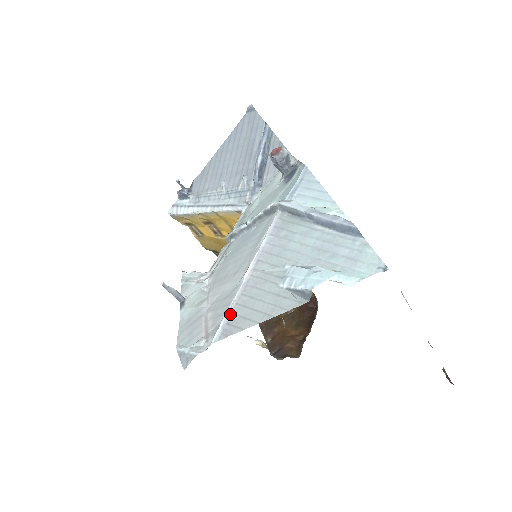
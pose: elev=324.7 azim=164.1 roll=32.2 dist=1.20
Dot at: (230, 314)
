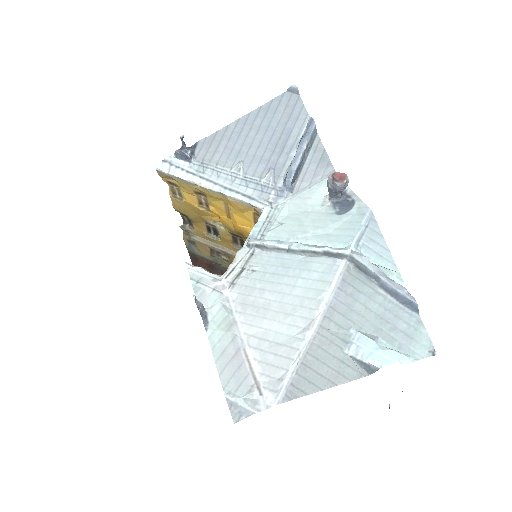
Dot at: (295, 374)
